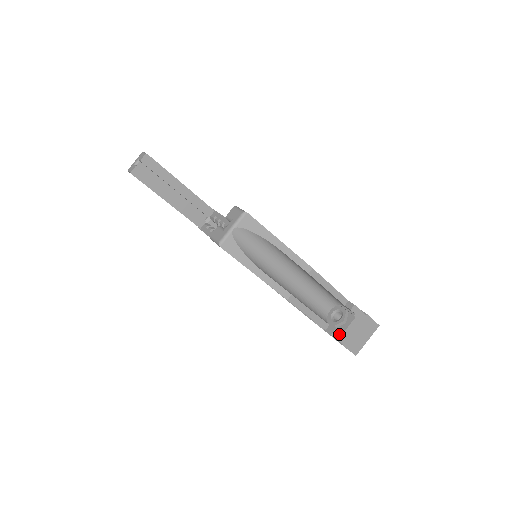
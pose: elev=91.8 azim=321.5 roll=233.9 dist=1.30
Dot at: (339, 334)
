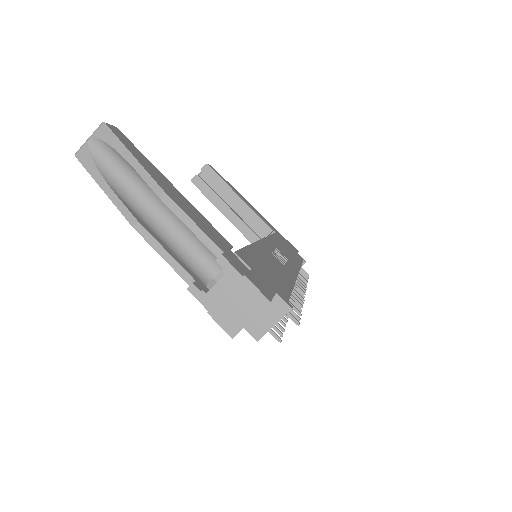
Dot at: (200, 293)
